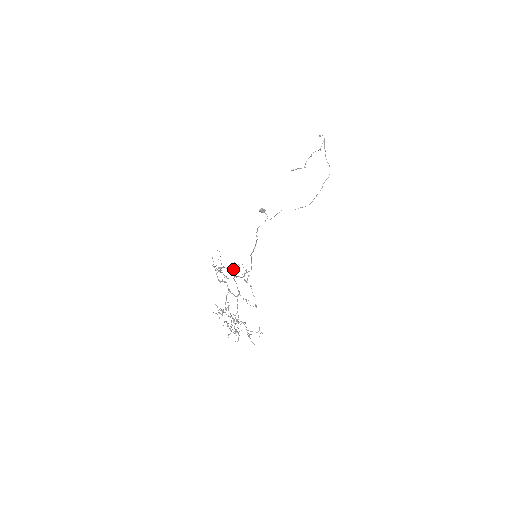
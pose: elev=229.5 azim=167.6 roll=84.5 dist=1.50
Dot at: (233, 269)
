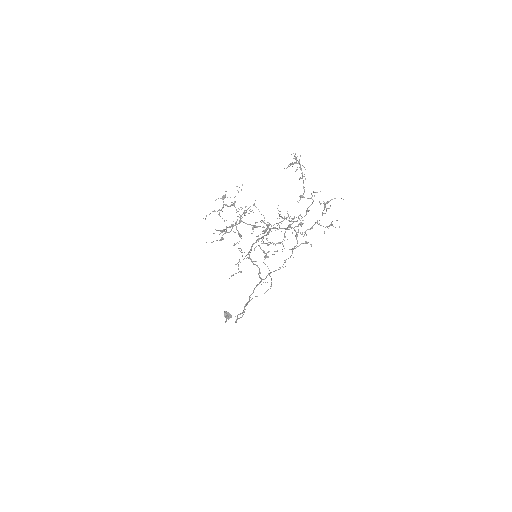
Dot at: (240, 216)
